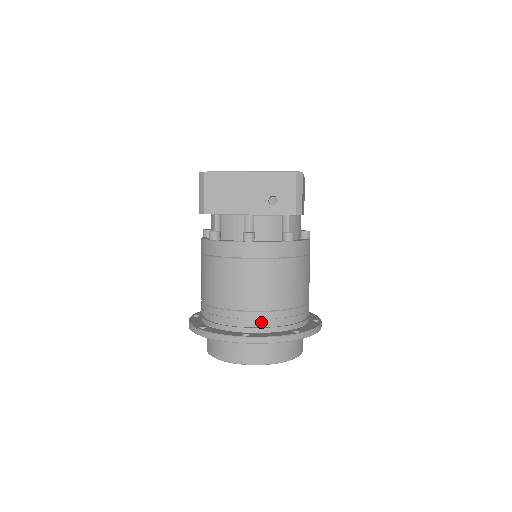
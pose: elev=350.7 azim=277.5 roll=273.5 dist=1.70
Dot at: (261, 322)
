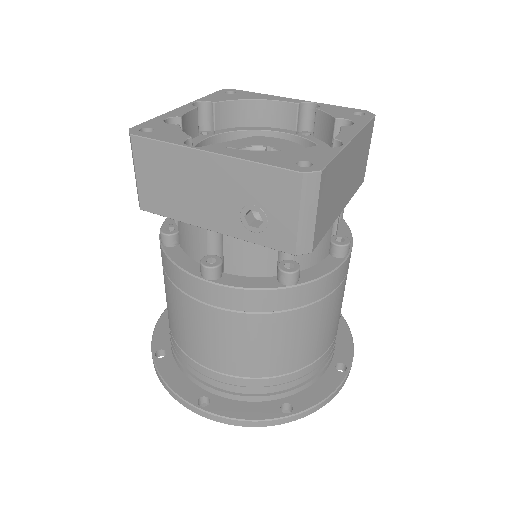
Dot at: (230, 387)
